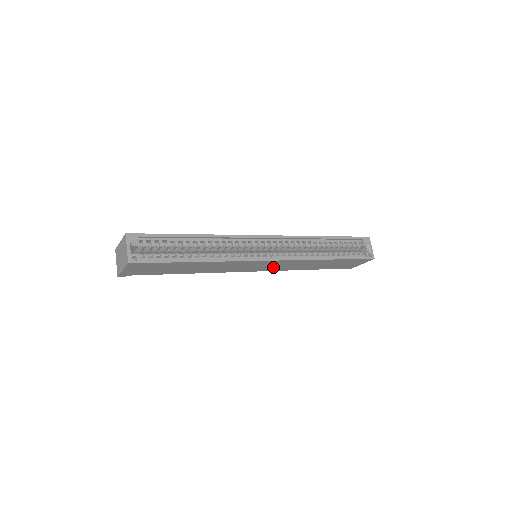
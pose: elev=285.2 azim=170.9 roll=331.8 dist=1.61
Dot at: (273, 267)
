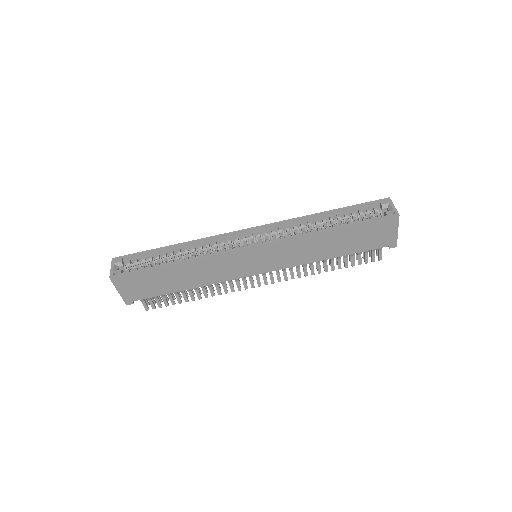
Dot at: (275, 261)
